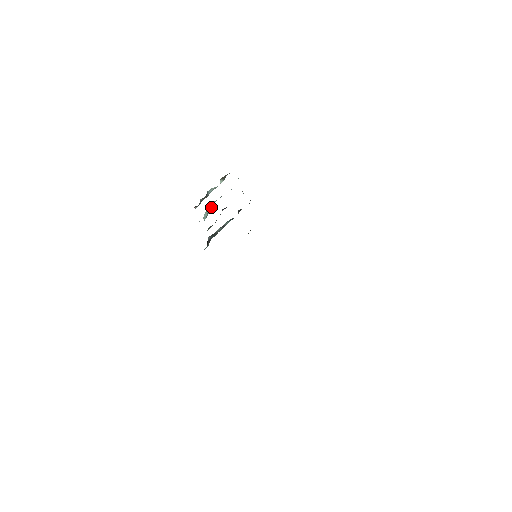
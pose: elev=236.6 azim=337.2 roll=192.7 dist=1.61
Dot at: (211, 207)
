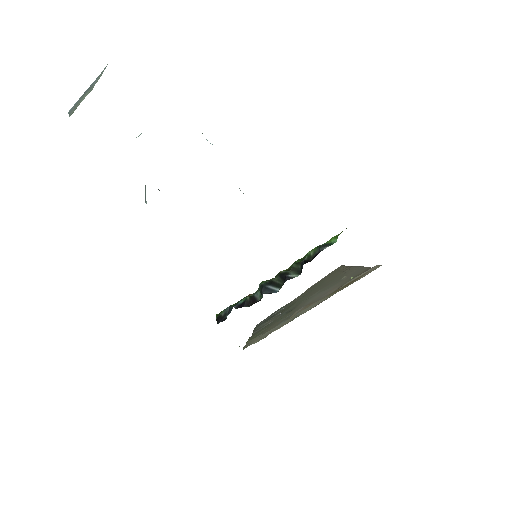
Dot at: occluded
